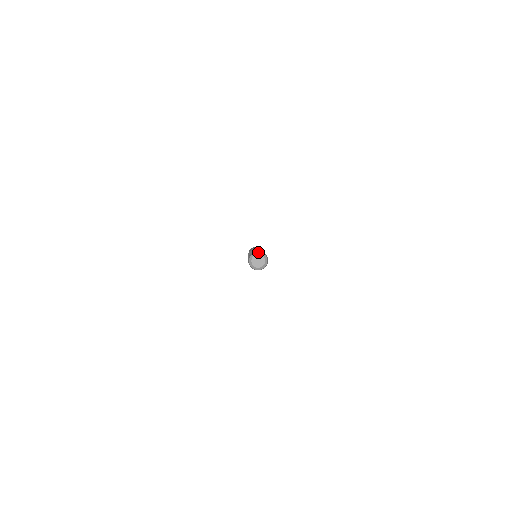
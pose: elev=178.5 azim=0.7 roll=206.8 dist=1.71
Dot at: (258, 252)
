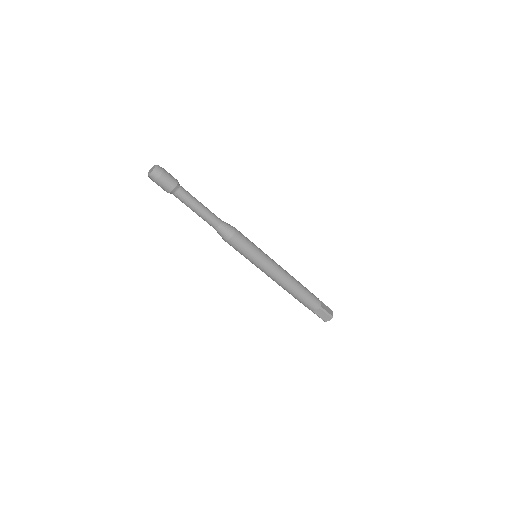
Dot at: (156, 165)
